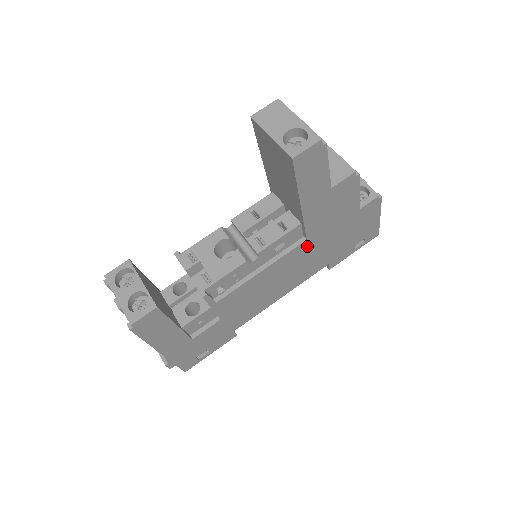
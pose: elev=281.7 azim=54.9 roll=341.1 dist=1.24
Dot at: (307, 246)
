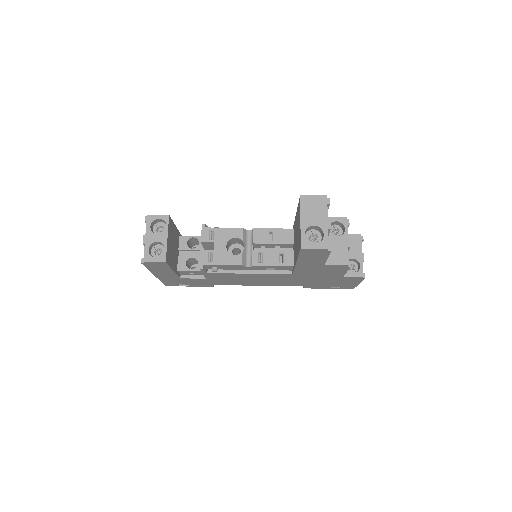
Dot at: (291, 276)
